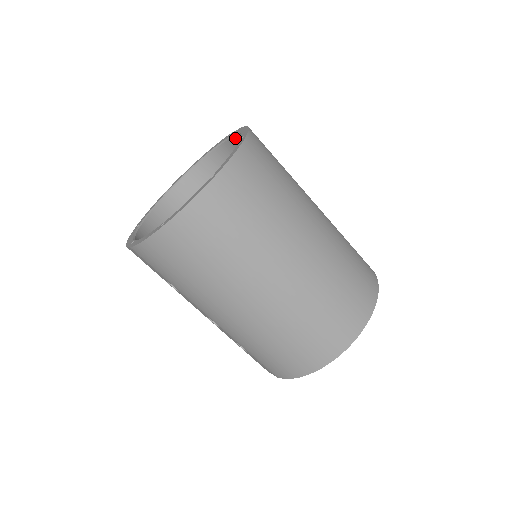
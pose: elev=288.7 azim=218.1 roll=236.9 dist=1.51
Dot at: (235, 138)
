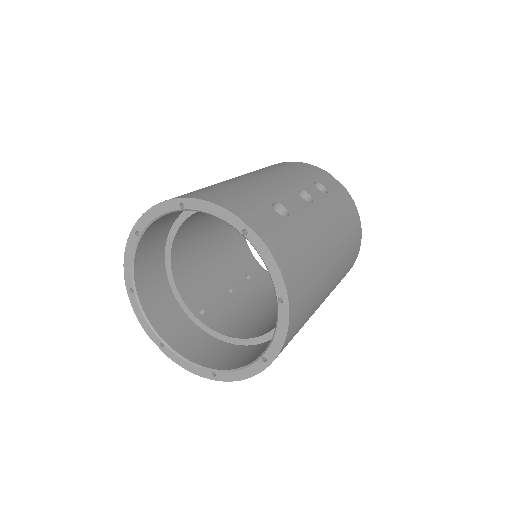
Dot at: (246, 236)
